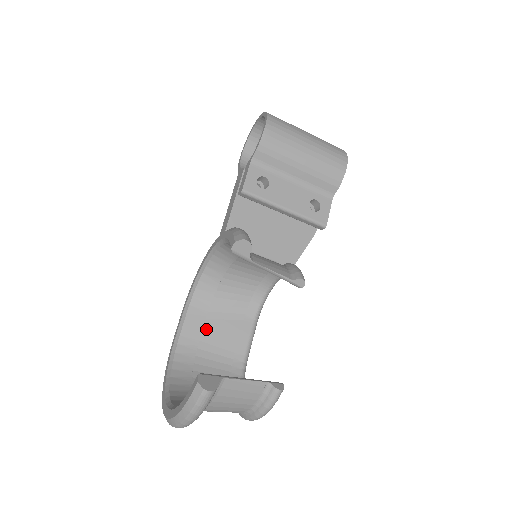
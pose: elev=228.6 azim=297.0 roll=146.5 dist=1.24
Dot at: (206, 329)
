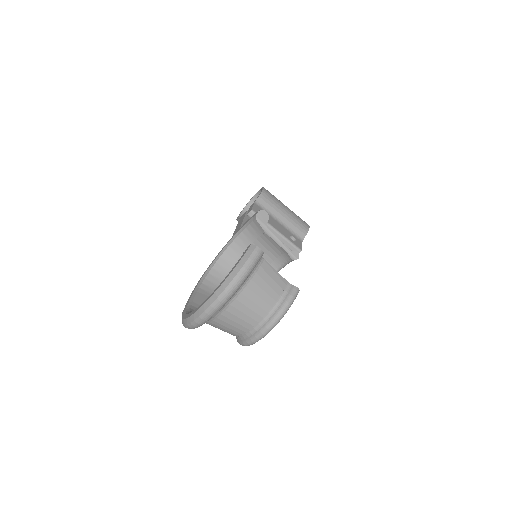
Dot at: occluded
